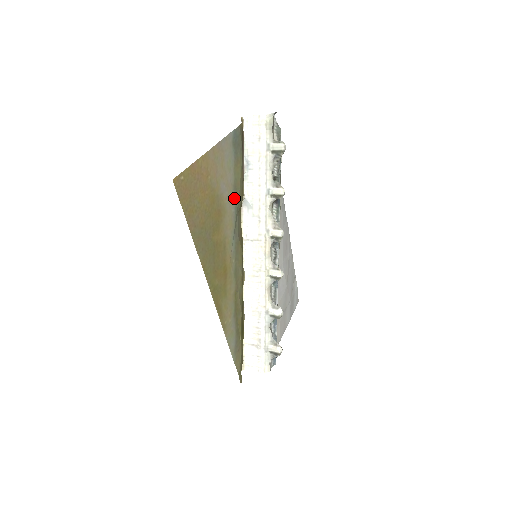
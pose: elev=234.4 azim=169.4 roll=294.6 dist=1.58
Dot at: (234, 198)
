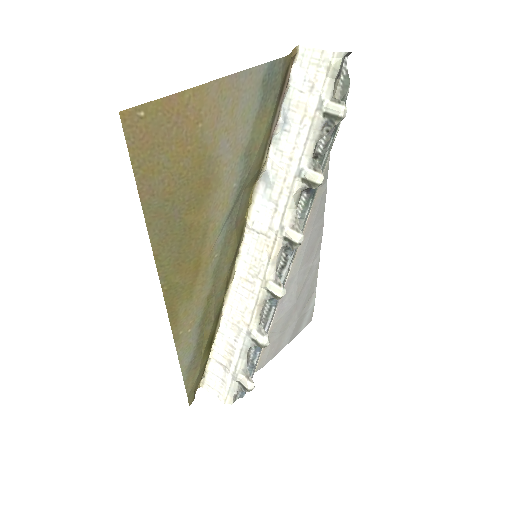
Dot at: (242, 167)
